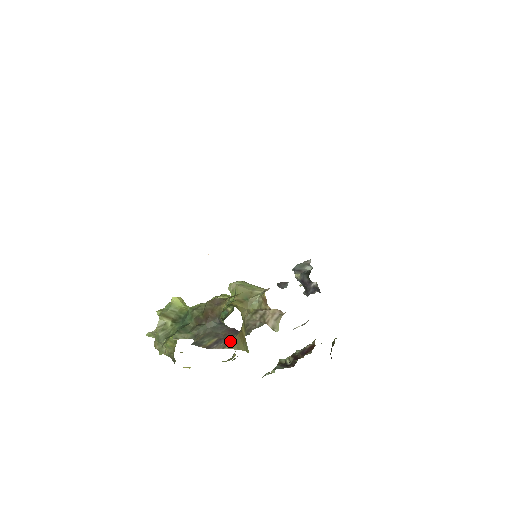
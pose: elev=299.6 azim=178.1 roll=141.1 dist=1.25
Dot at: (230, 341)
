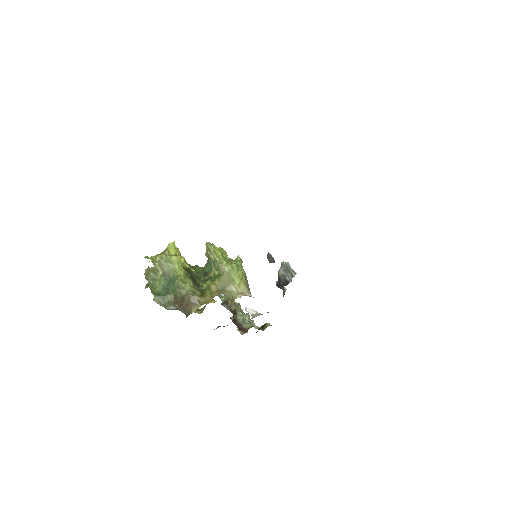
Dot at: occluded
